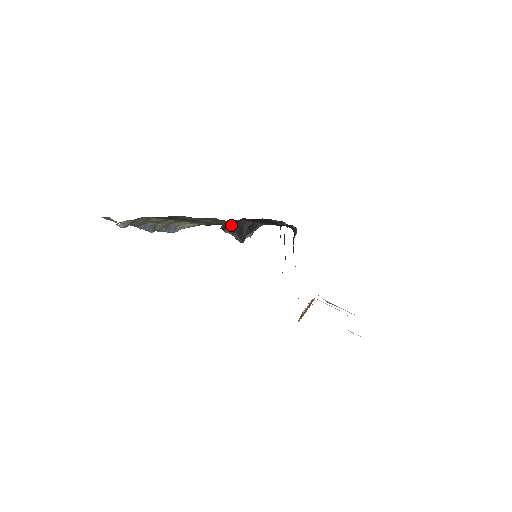
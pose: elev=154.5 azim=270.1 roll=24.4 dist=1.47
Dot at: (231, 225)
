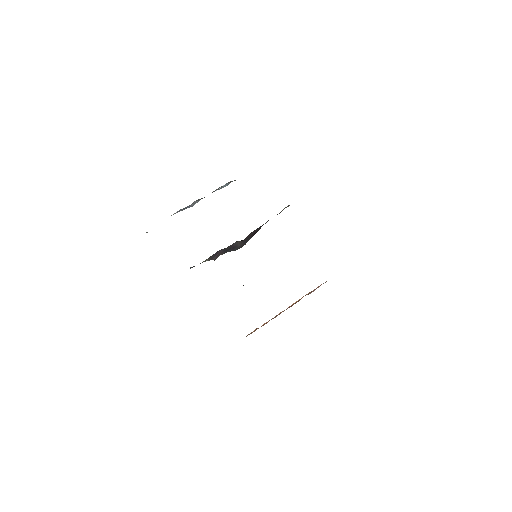
Dot at: (206, 259)
